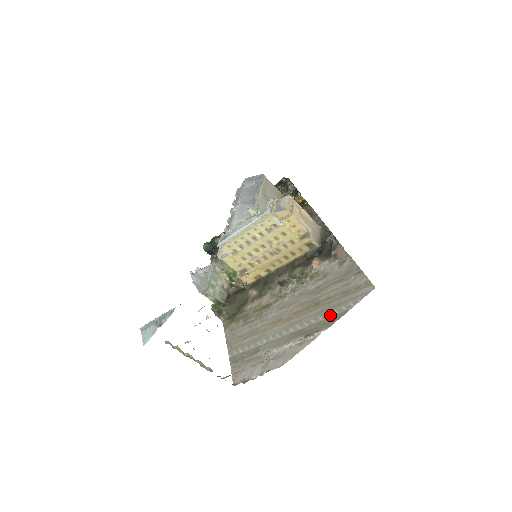
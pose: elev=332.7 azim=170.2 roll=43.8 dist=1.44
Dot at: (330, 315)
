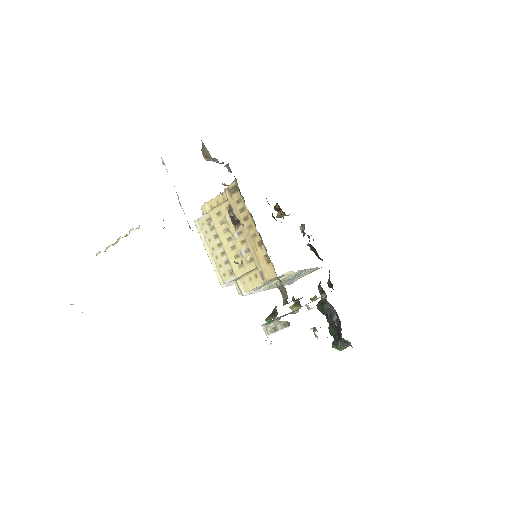
Dot at: occluded
